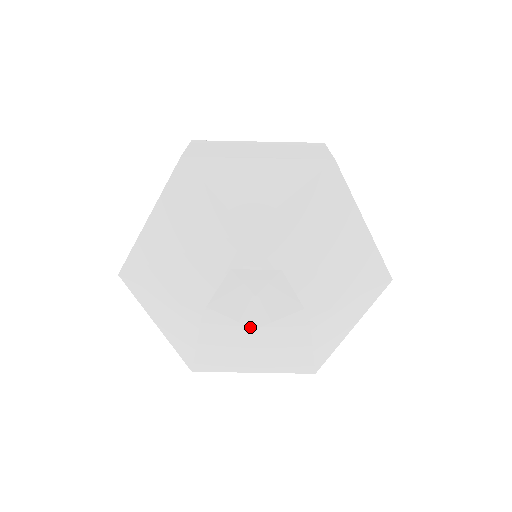
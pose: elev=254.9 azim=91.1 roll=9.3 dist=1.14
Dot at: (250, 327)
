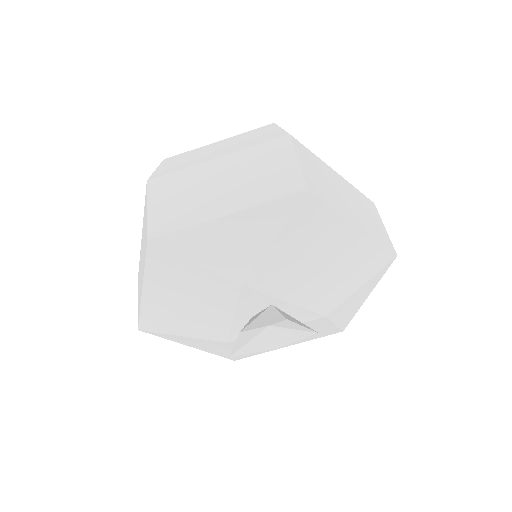
Dot at: occluded
